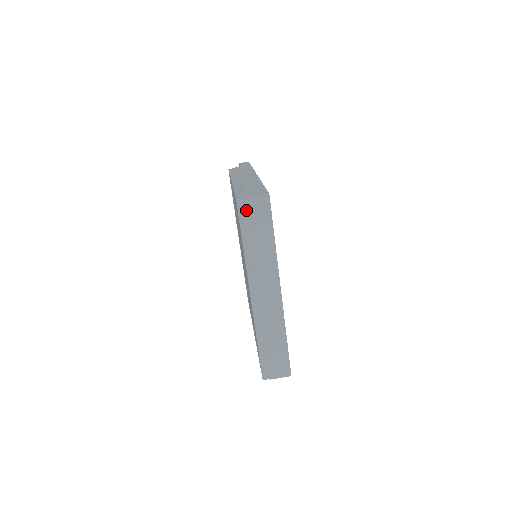
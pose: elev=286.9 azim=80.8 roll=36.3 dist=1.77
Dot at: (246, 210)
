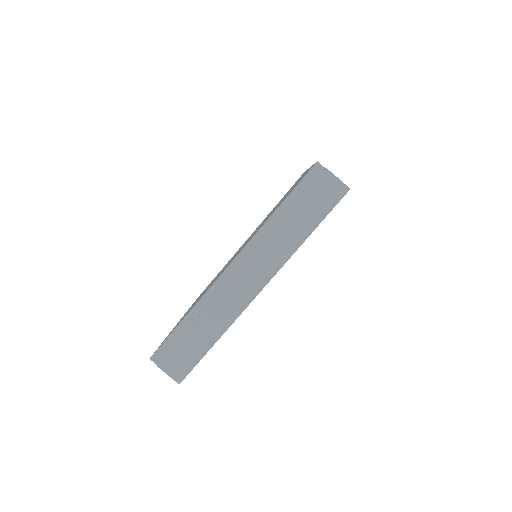
Dot at: (315, 180)
